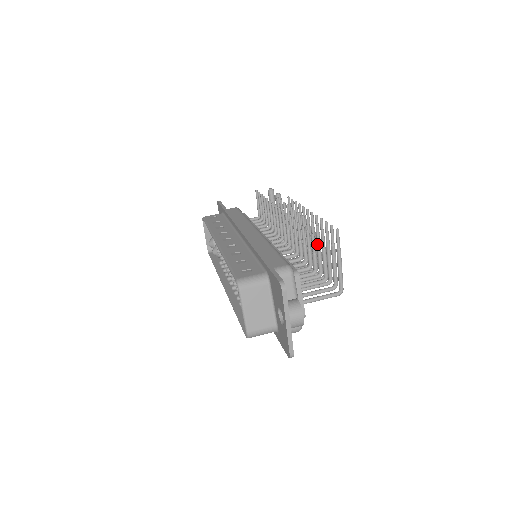
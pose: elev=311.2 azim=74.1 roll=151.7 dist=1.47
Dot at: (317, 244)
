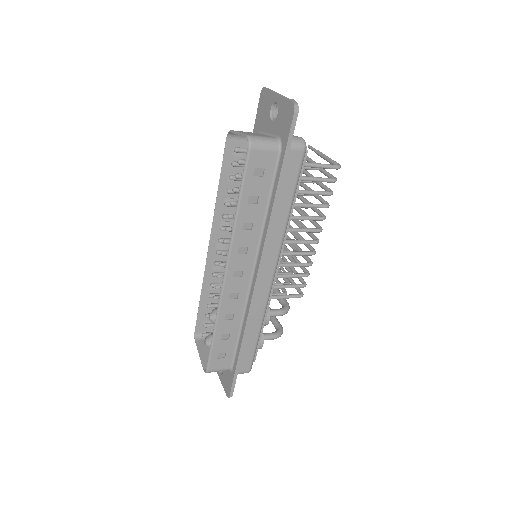
Dot at: occluded
